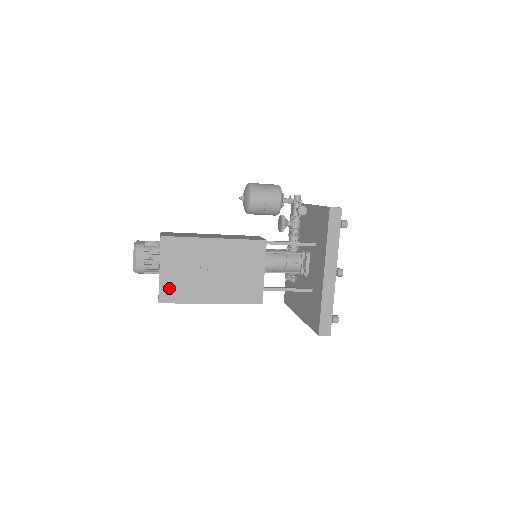
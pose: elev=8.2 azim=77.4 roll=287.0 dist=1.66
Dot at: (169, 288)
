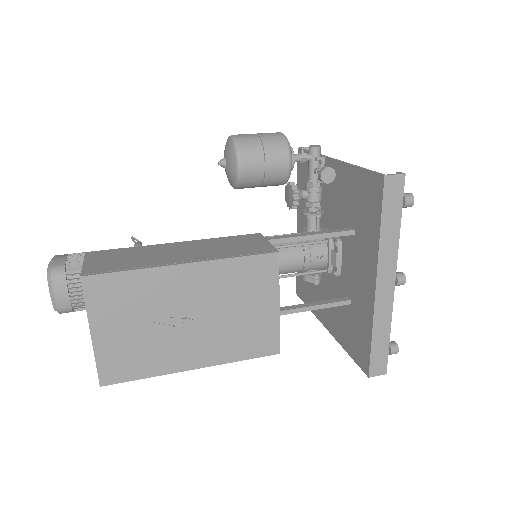
Dot at: (114, 360)
